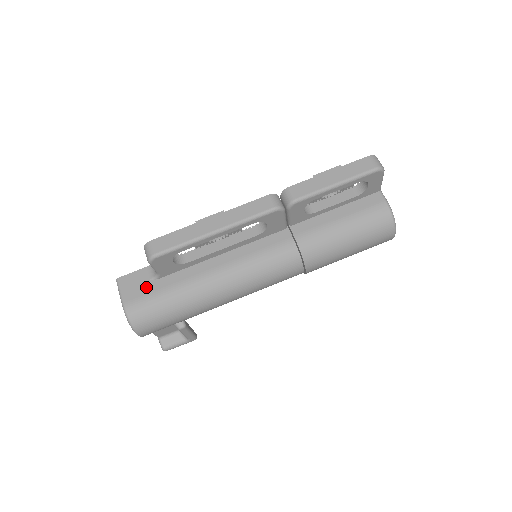
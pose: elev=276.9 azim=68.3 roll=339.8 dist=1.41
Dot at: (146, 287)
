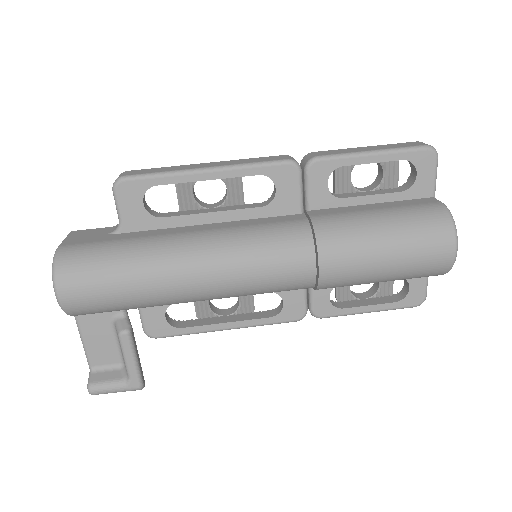
Dot at: (98, 237)
